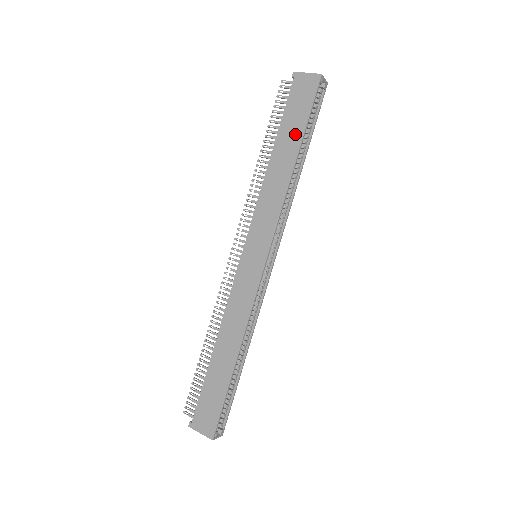
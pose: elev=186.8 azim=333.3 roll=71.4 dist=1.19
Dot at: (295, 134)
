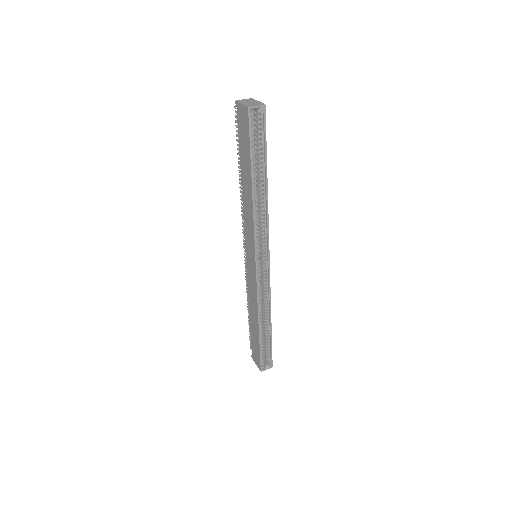
Dot at: (247, 164)
